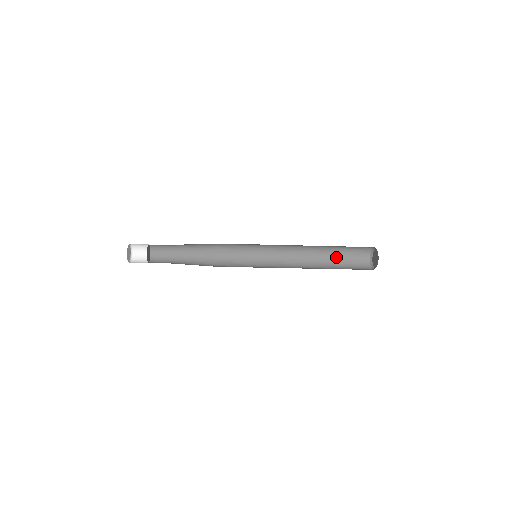
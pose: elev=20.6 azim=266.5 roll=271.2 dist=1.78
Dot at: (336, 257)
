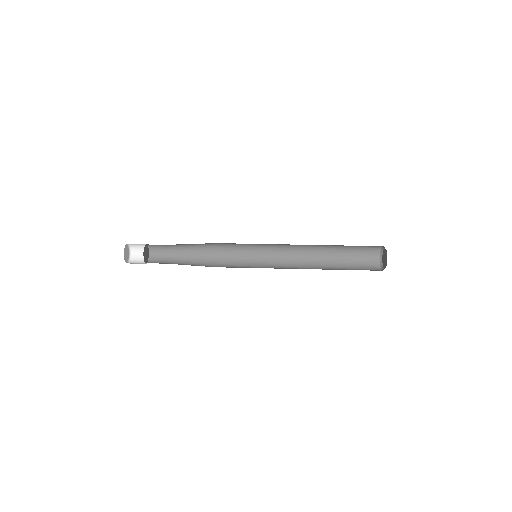
Dot at: (344, 246)
